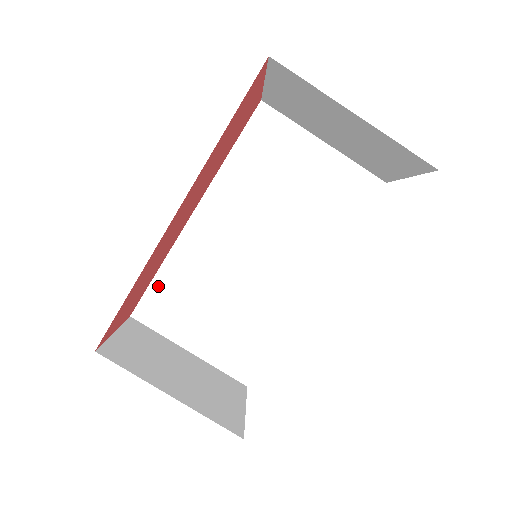
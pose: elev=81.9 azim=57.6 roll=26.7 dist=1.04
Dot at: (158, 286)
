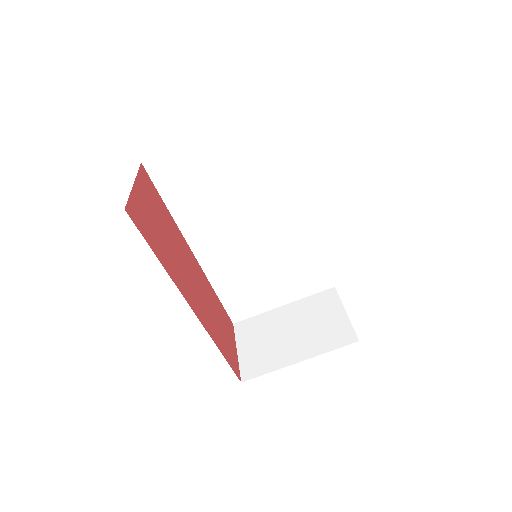
Dot at: (227, 300)
